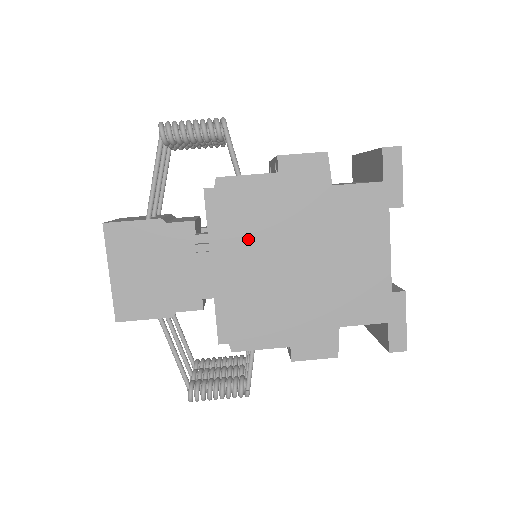
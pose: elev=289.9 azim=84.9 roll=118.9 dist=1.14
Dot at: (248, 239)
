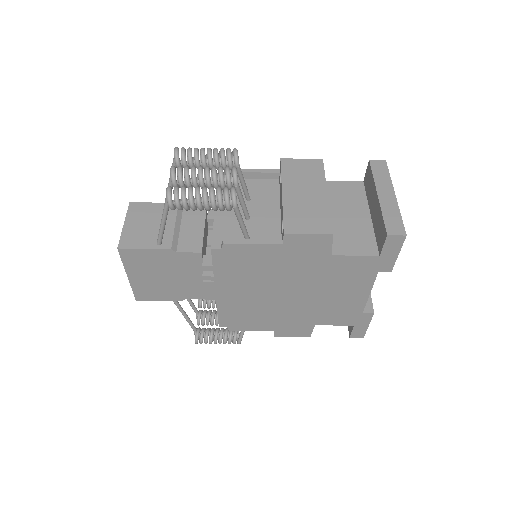
Dot at: (249, 280)
